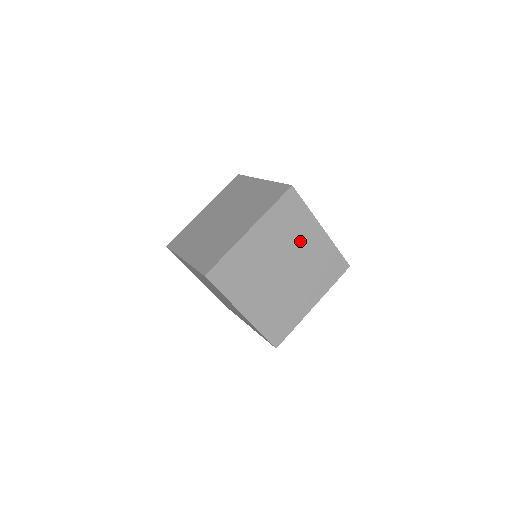
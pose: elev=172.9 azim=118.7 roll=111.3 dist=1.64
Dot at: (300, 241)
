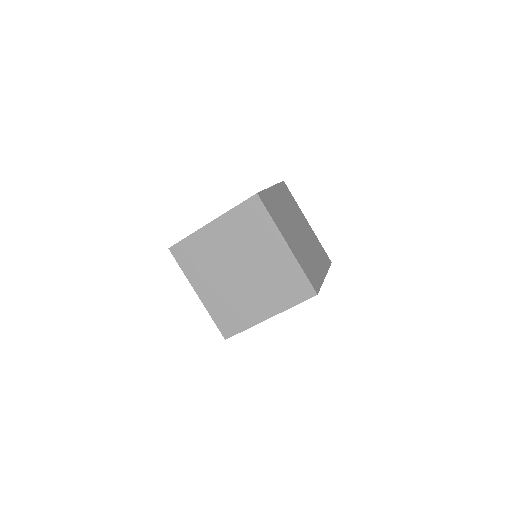
Dot at: (260, 249)
